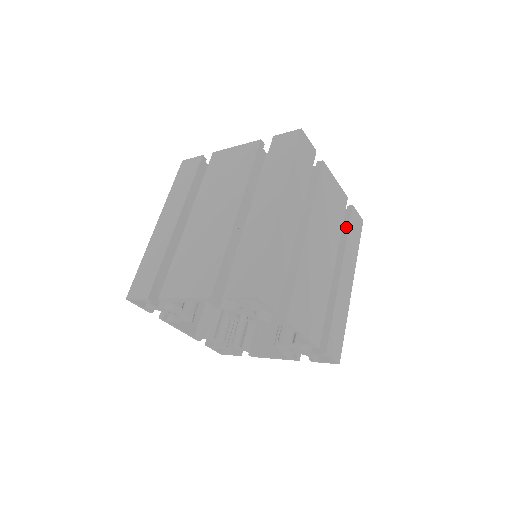
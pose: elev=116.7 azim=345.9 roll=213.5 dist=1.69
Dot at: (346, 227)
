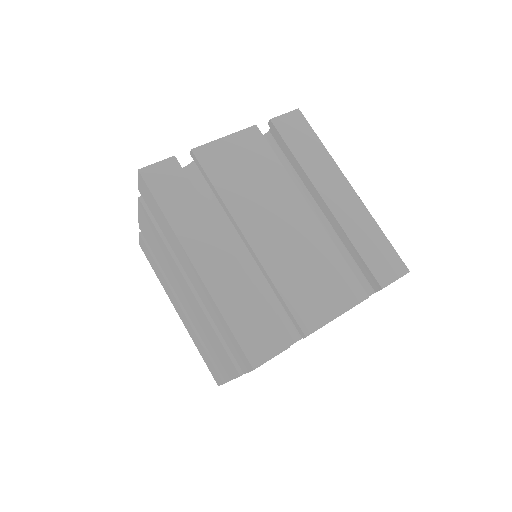
Dot at: occluded
